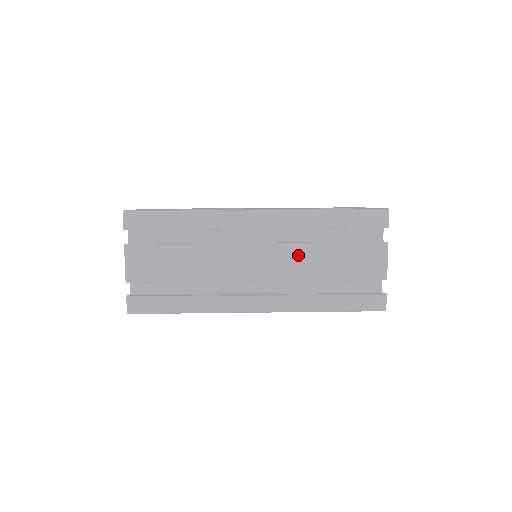
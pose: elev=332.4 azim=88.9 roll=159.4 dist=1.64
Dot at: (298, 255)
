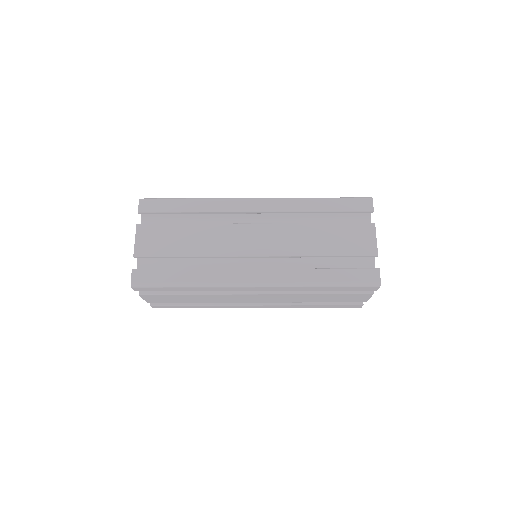
Dot at: (293, 233)
